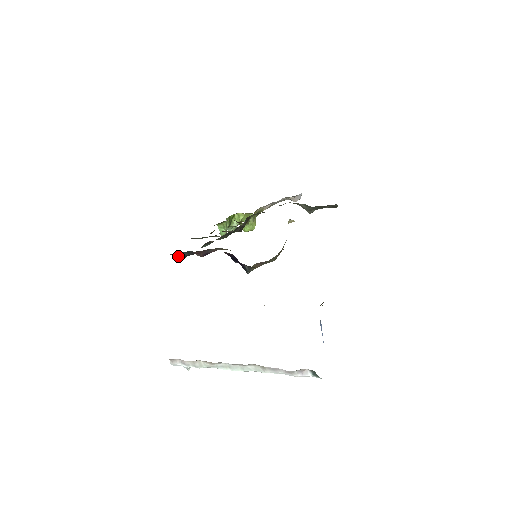
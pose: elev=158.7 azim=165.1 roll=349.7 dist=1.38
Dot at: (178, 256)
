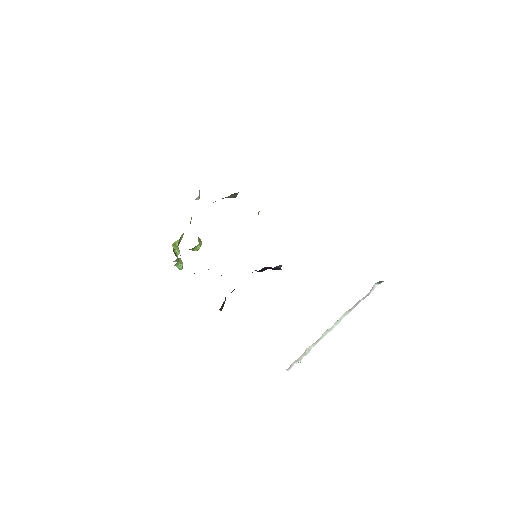
Dot at: (222, 306)
